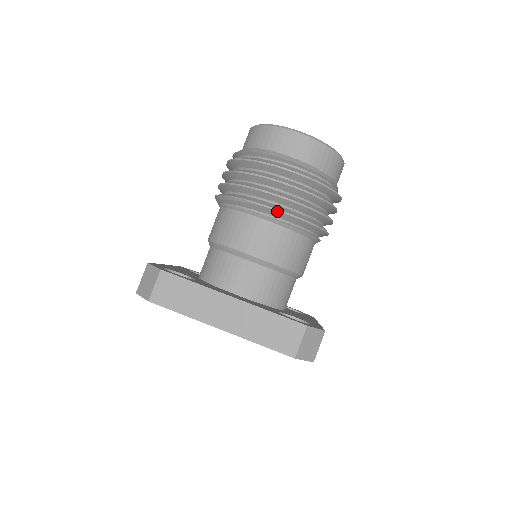
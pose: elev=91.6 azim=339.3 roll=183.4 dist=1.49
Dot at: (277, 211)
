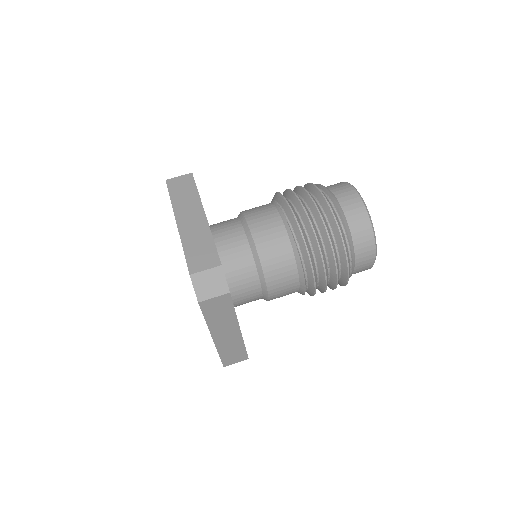
Dot at: (292, 212)
